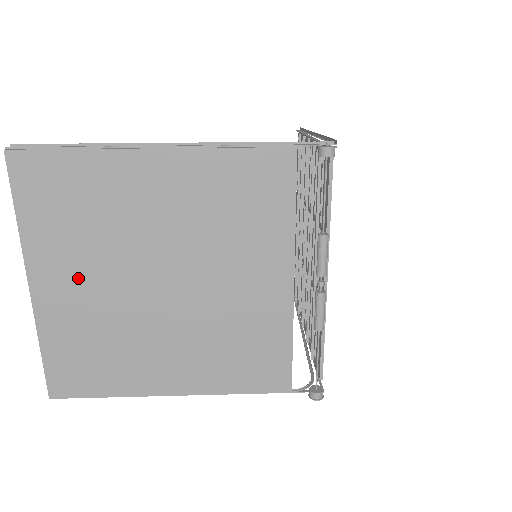
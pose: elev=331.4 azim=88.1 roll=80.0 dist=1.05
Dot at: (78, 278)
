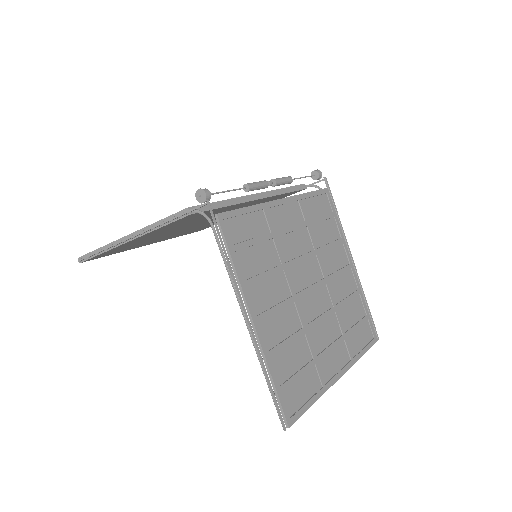
Dot at: occluded
